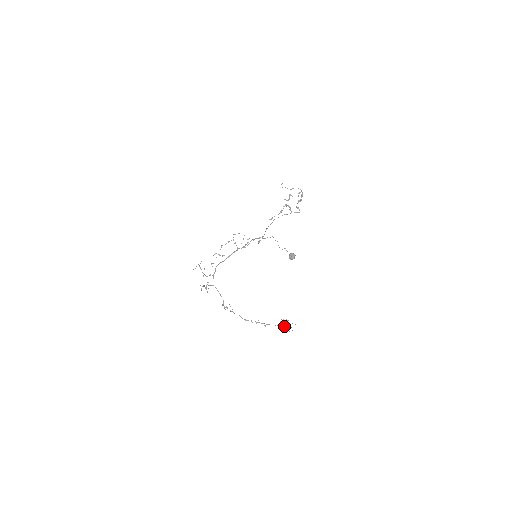
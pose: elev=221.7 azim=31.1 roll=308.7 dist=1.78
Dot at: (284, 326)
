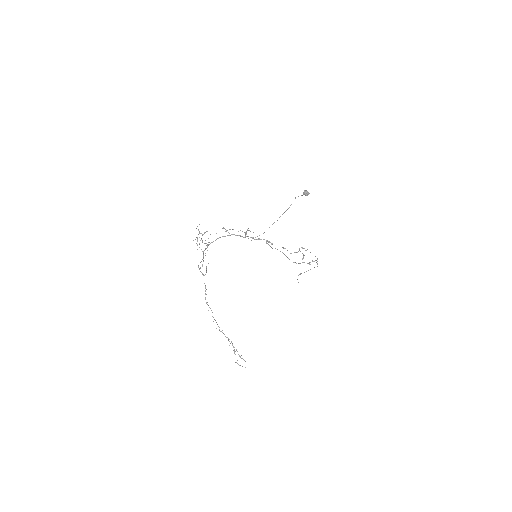
Dot at: occluded
